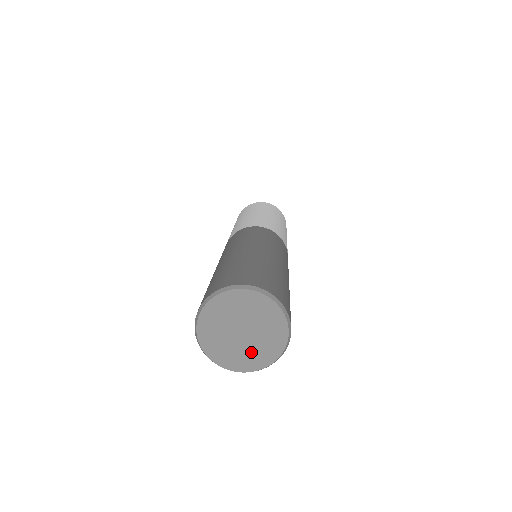
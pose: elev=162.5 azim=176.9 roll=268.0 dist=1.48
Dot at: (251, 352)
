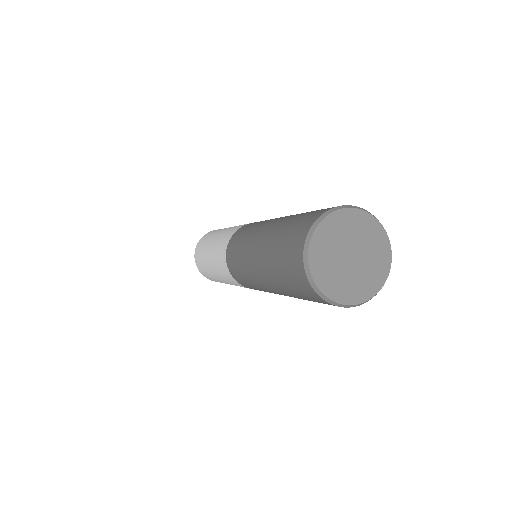
Dot at: (345, 281)
